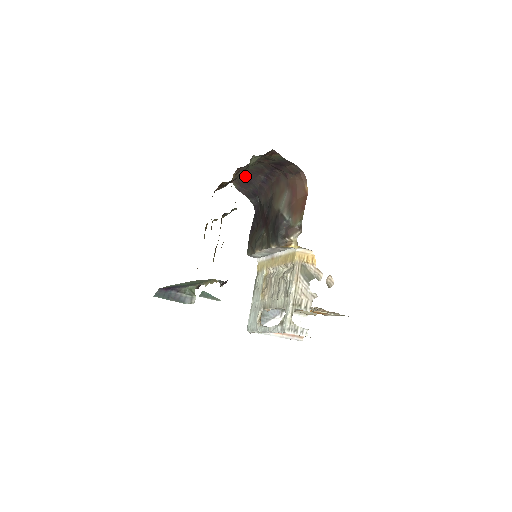
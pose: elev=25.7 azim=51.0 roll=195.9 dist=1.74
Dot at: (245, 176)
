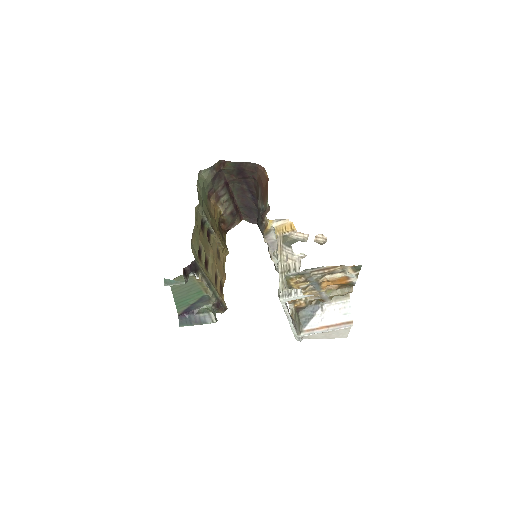
Dot at: (241, 205)
